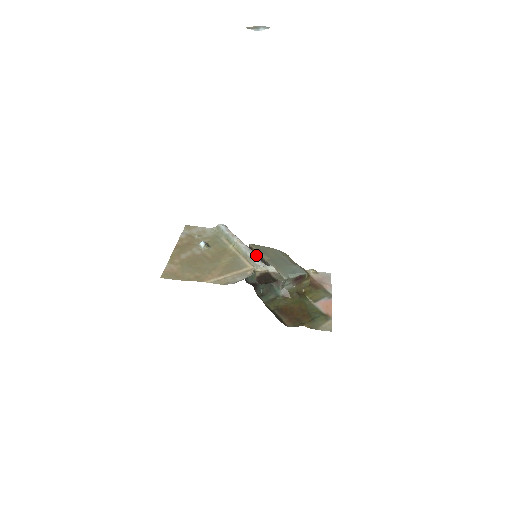
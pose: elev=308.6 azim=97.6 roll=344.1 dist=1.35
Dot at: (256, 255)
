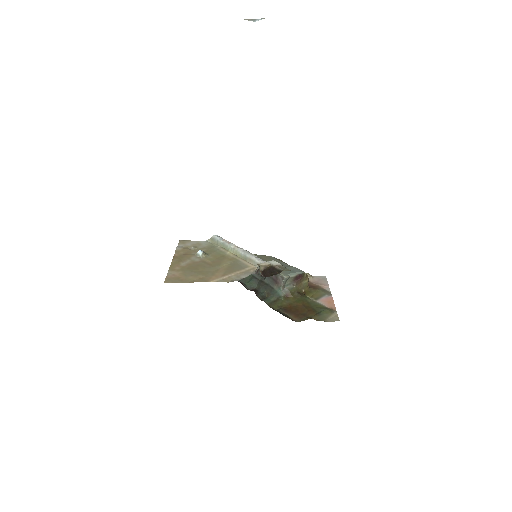
Dot at: occluded
